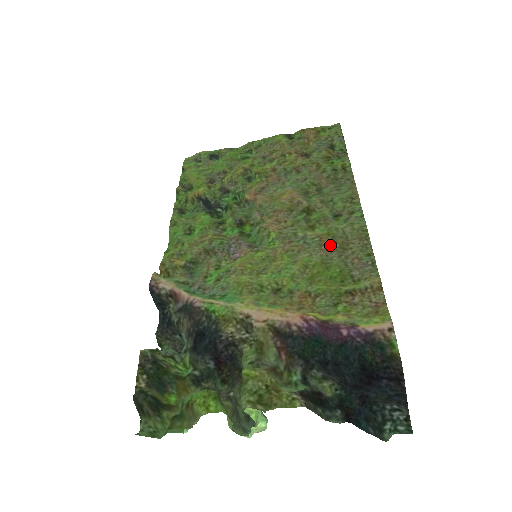
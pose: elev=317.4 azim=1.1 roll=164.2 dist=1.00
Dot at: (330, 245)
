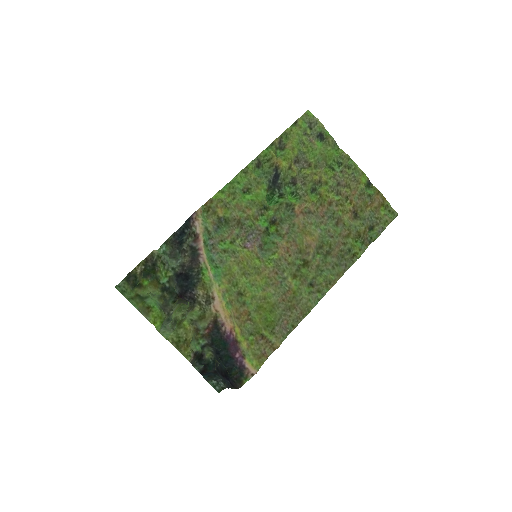
Dot at: (287, 299)
